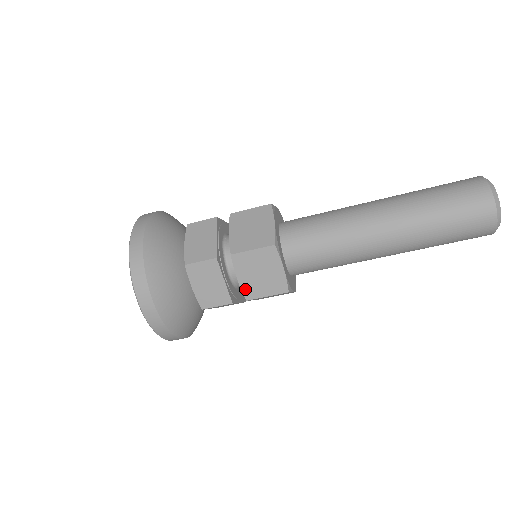
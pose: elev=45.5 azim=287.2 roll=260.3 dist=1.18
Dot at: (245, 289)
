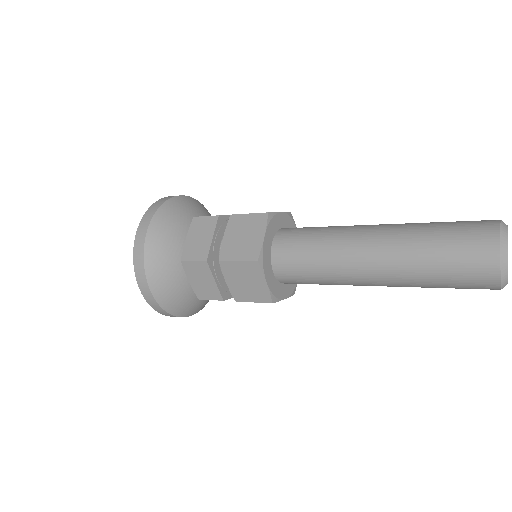
Dot at: (233, 292)
